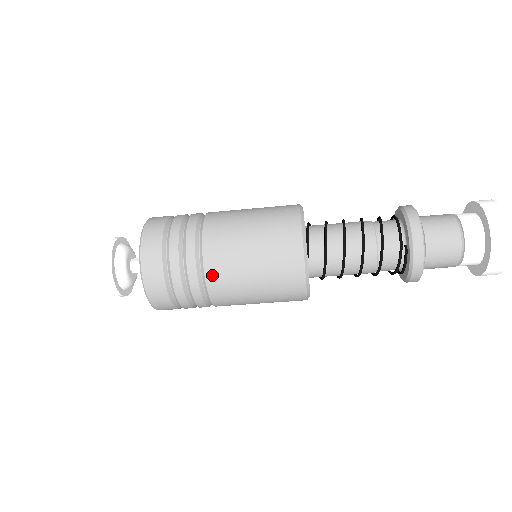
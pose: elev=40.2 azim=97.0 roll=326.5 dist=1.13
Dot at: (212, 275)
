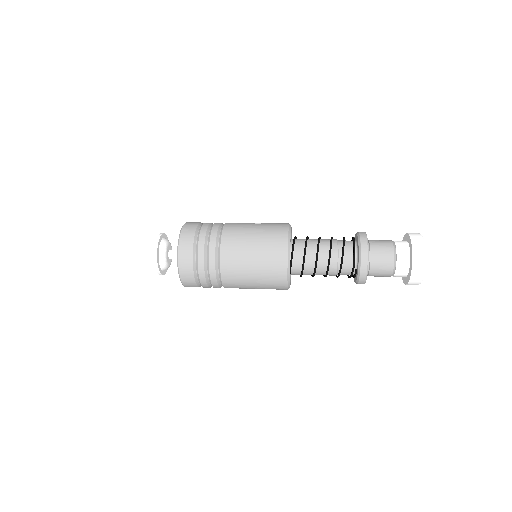
Dot at: (227, 282)
